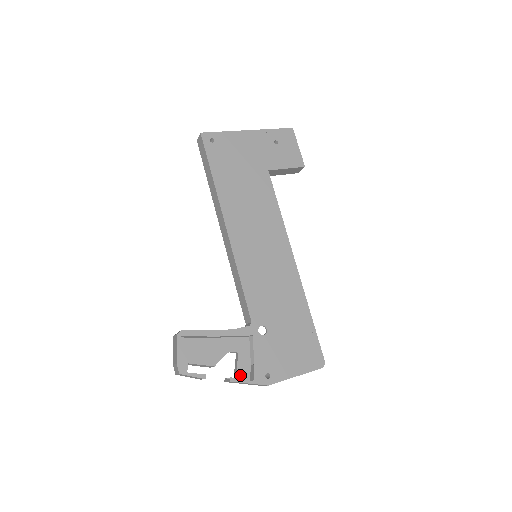
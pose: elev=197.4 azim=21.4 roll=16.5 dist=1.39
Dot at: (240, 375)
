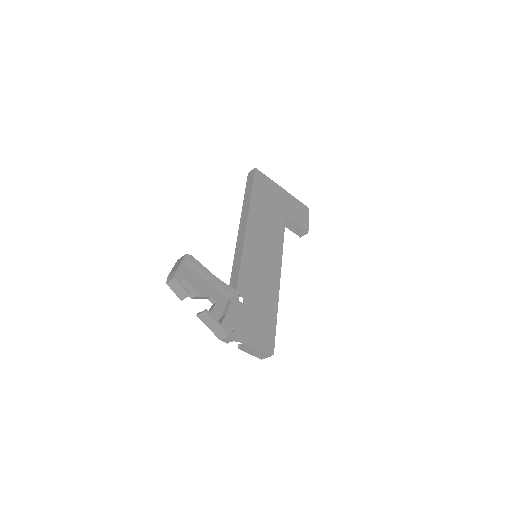
Dot at: occluded
